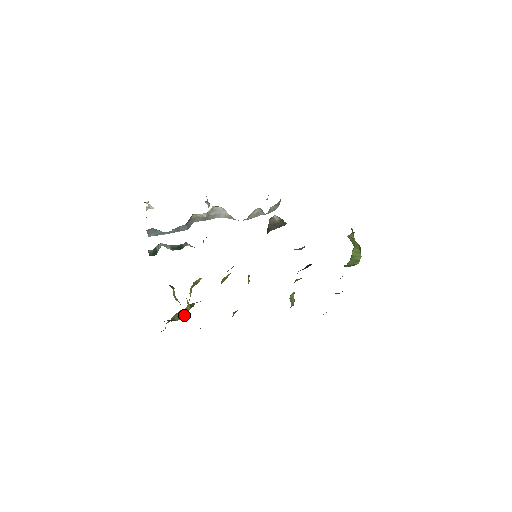
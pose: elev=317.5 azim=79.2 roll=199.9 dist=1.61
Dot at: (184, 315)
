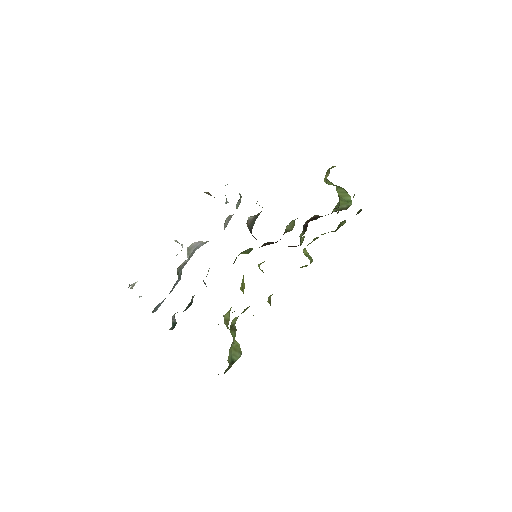
Dot at: (240, 353)
